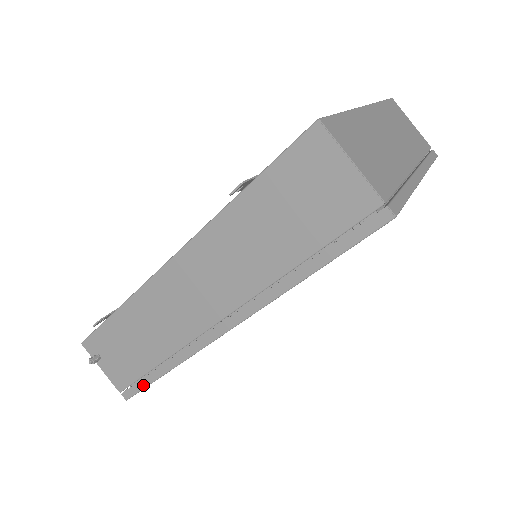
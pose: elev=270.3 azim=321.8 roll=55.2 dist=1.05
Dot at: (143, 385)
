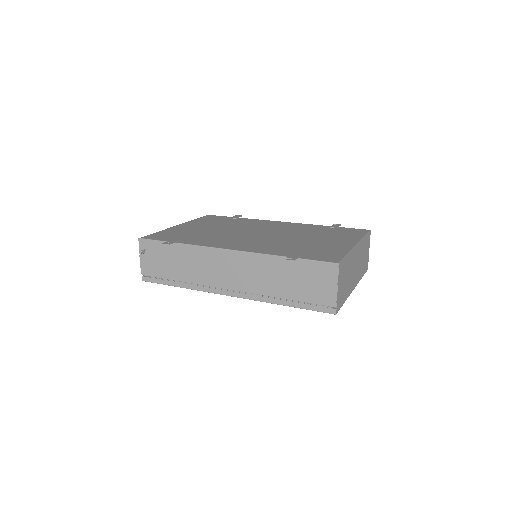
Dot at: (161, 282)
